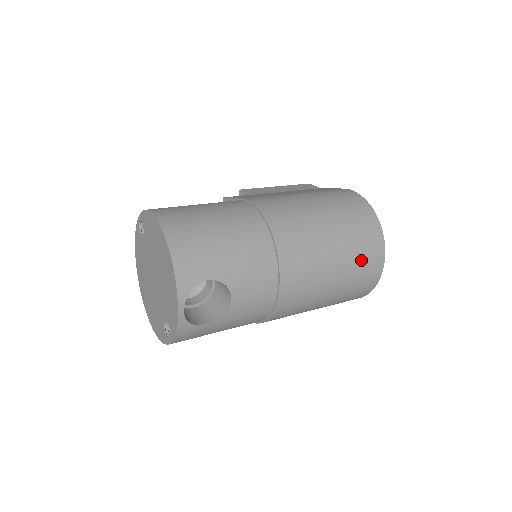
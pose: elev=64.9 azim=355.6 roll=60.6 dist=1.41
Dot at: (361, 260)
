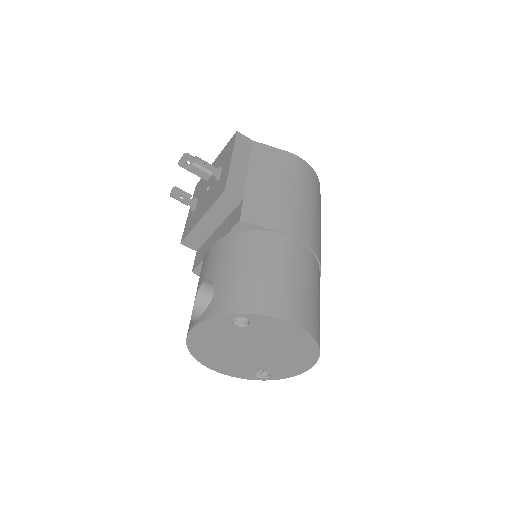
Dot at: occluded
